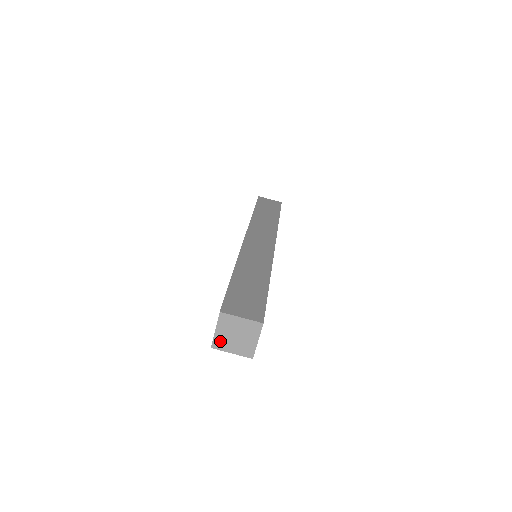
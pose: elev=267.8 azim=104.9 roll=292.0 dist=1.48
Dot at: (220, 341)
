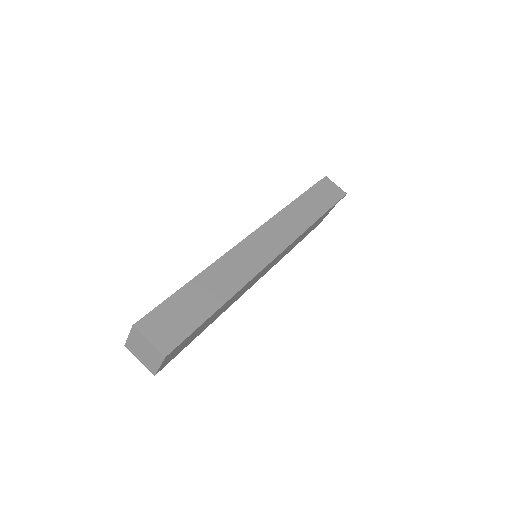
Dot at: (132, 346)
